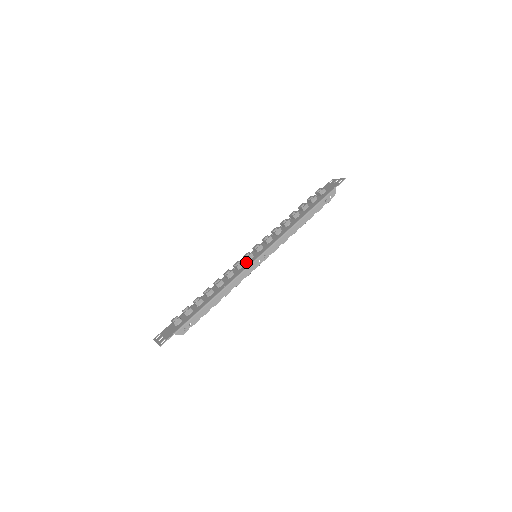
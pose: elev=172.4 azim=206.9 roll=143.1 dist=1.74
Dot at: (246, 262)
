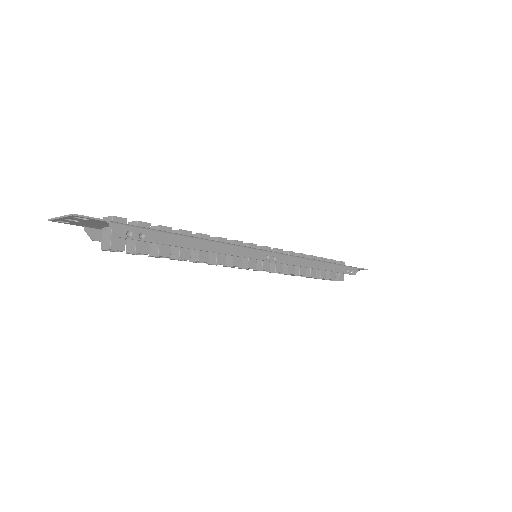
Dot at: occluded
